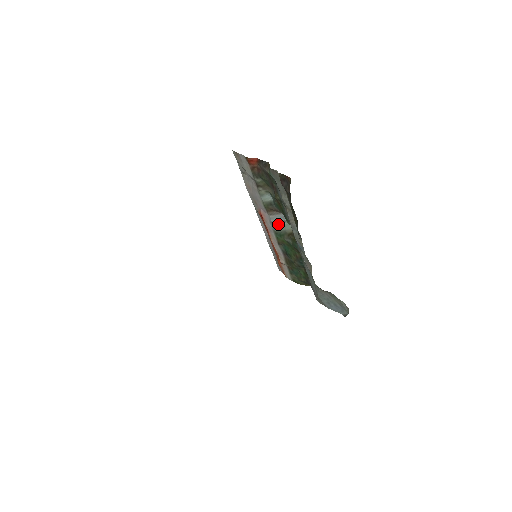
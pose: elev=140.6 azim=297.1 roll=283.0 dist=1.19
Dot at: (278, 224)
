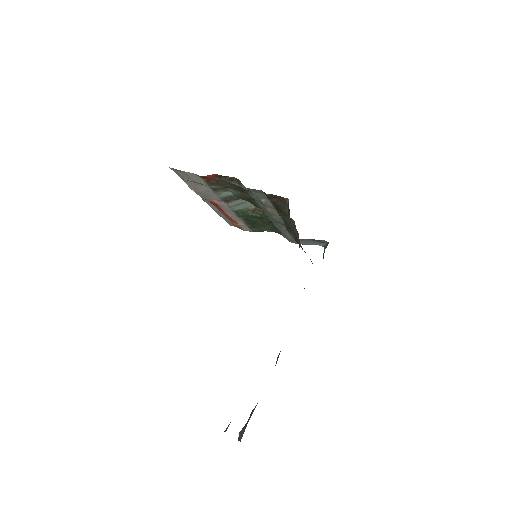
Dot at: (238, 206)
